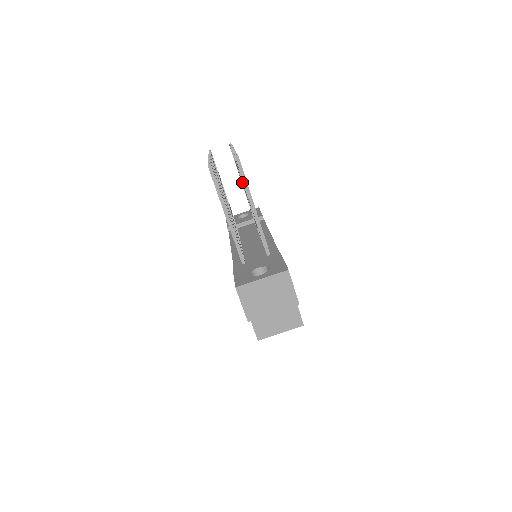
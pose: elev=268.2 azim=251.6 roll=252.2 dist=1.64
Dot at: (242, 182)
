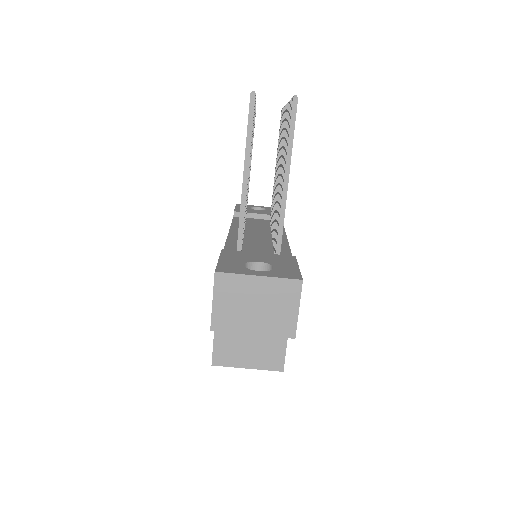
Dot at: (281, 152)
